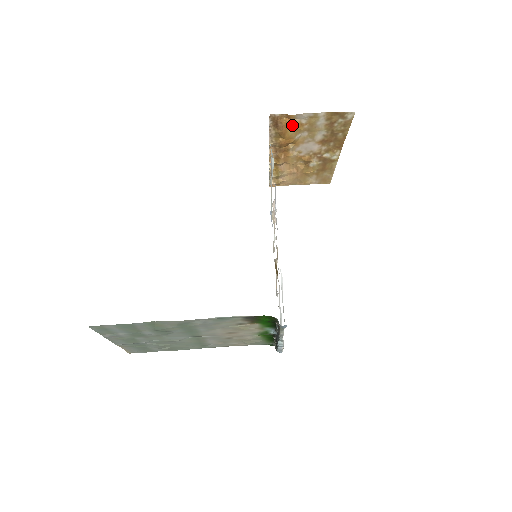
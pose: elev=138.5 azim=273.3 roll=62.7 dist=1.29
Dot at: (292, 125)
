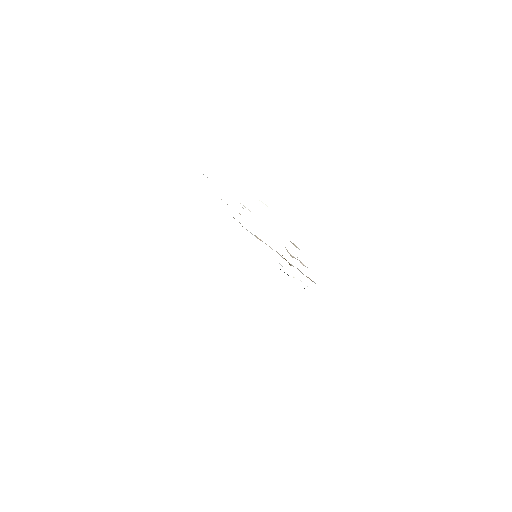
Dot at: occluded
